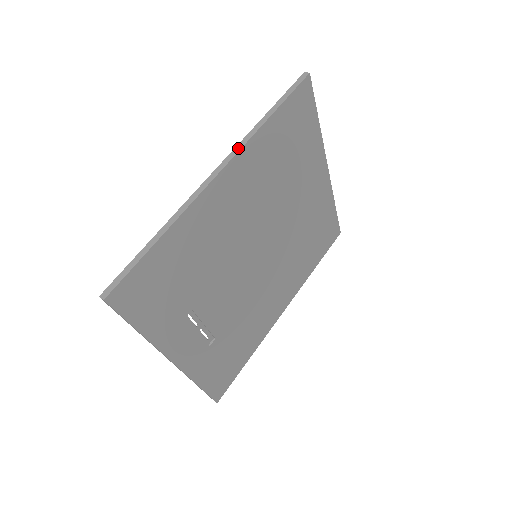
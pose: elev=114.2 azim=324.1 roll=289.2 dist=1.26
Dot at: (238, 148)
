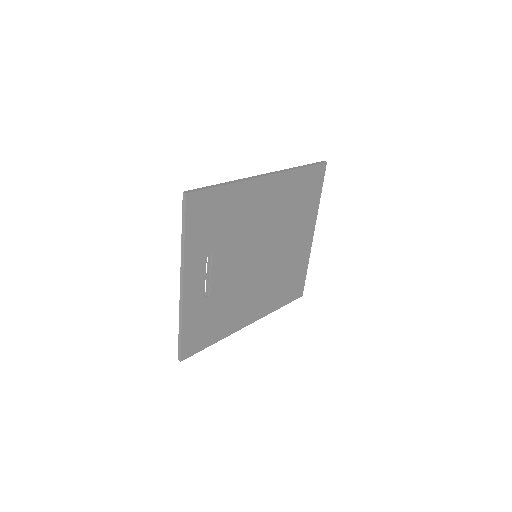
Dot at: (280, 171)
